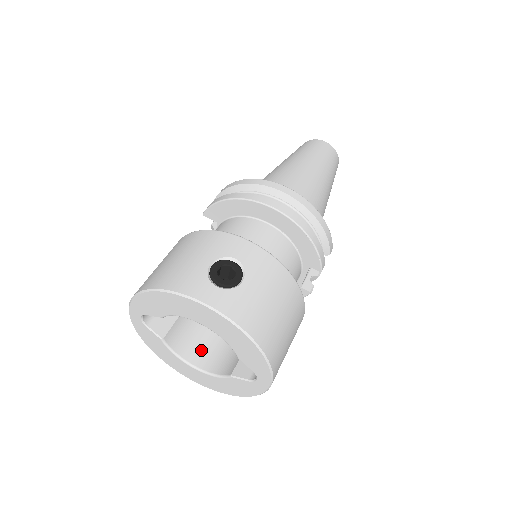
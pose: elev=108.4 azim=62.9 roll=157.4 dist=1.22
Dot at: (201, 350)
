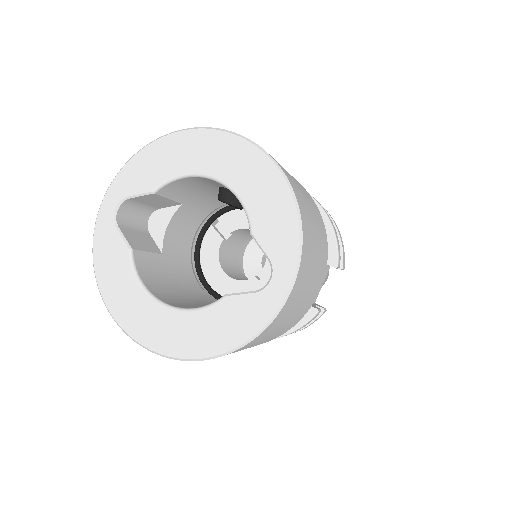
Dot at: (174, 299)
